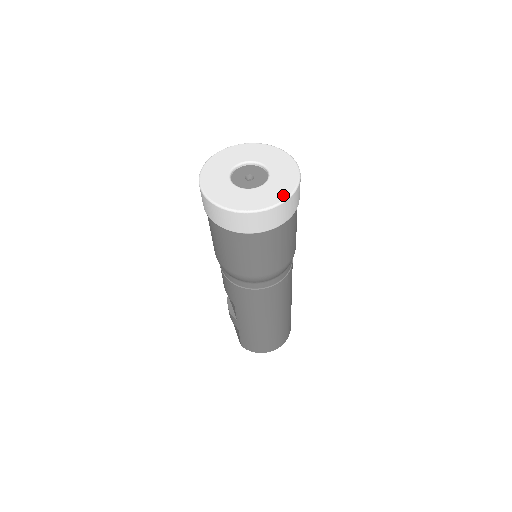
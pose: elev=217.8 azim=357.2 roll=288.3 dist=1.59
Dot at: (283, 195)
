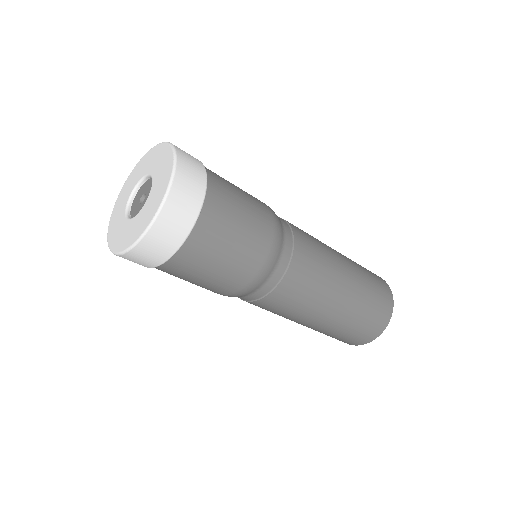
Dot at: (140, 231)
